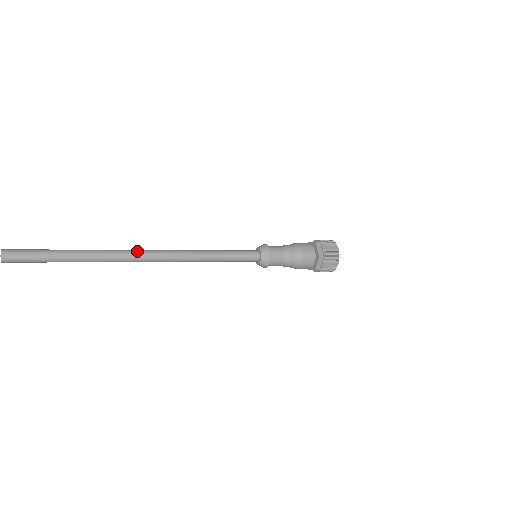
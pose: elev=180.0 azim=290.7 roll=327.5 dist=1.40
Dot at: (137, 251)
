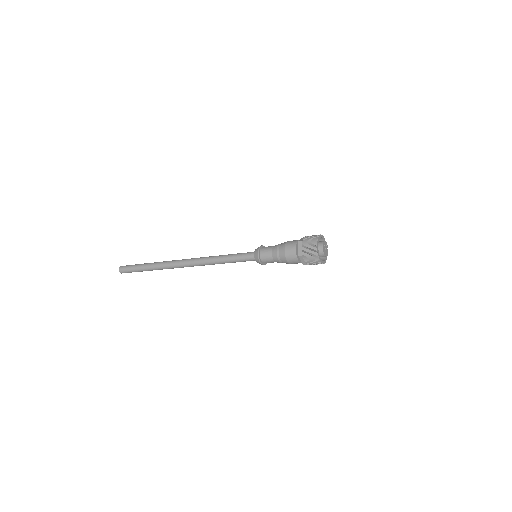
Dot at: (178, 261)
